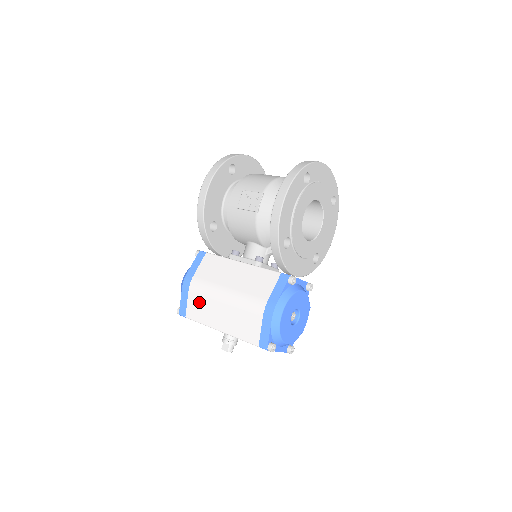
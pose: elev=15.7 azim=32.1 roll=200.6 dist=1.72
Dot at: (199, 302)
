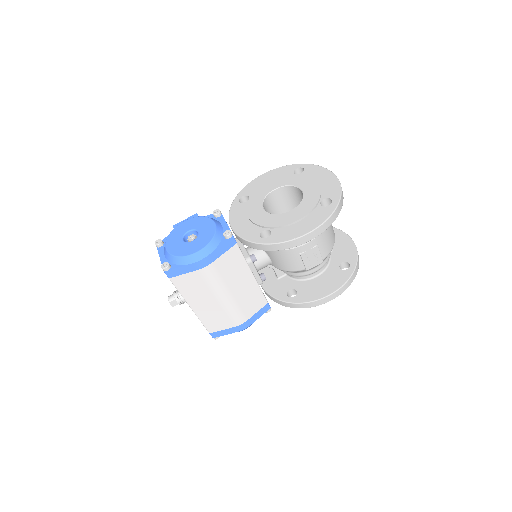
Dot at: (197, 284)
